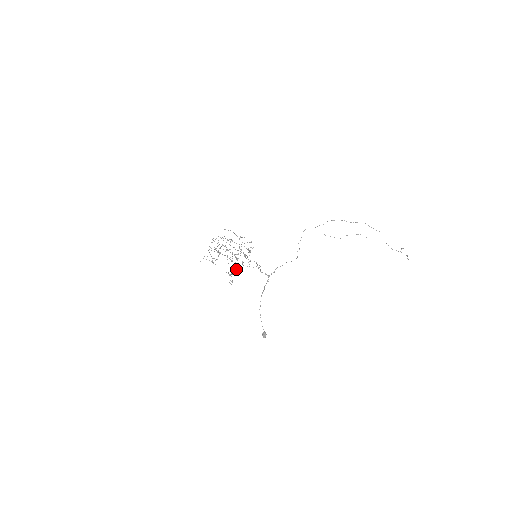
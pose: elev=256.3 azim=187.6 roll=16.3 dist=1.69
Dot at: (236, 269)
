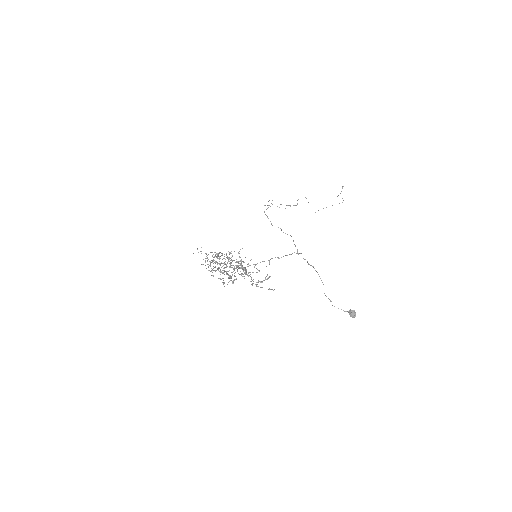
Dot at: occluded
